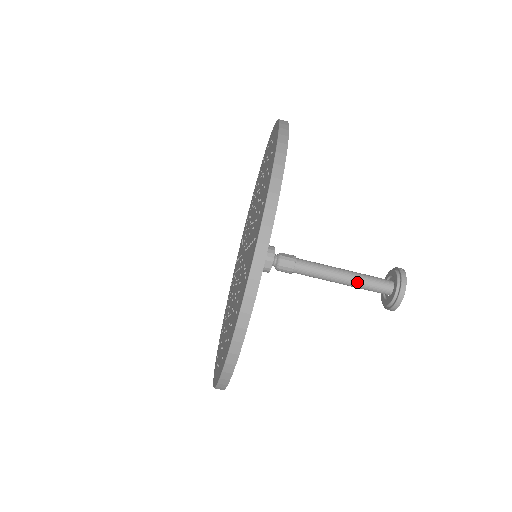
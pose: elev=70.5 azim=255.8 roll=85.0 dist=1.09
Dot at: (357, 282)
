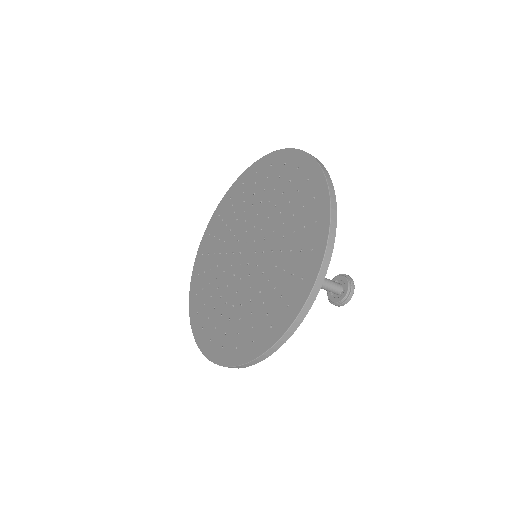
Dot at: occluded
